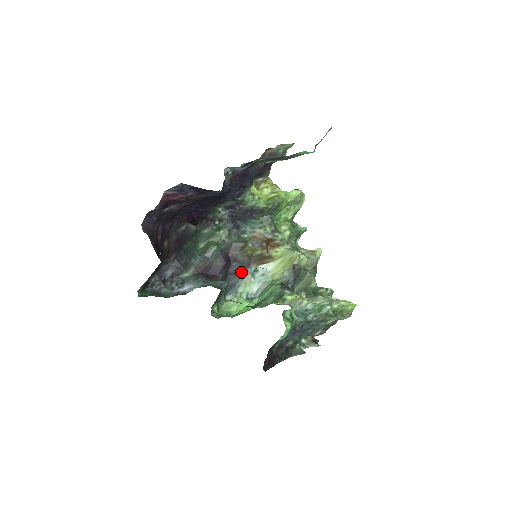
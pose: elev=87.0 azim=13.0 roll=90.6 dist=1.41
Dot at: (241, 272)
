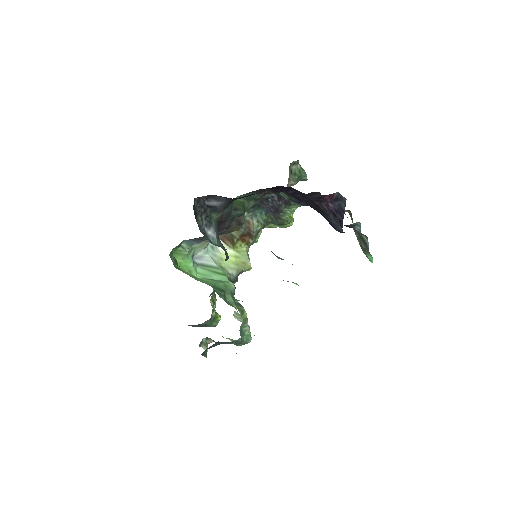
Dot at: occluded
